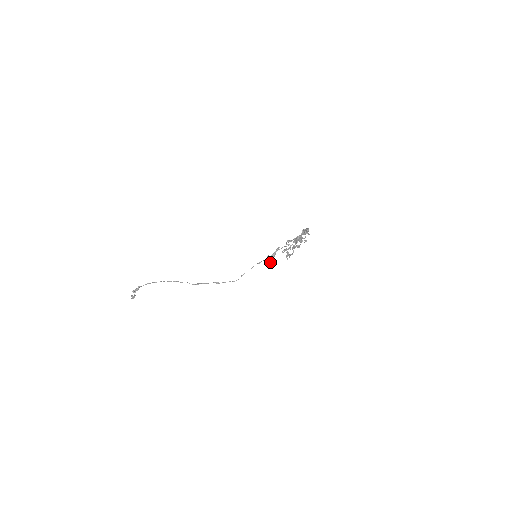
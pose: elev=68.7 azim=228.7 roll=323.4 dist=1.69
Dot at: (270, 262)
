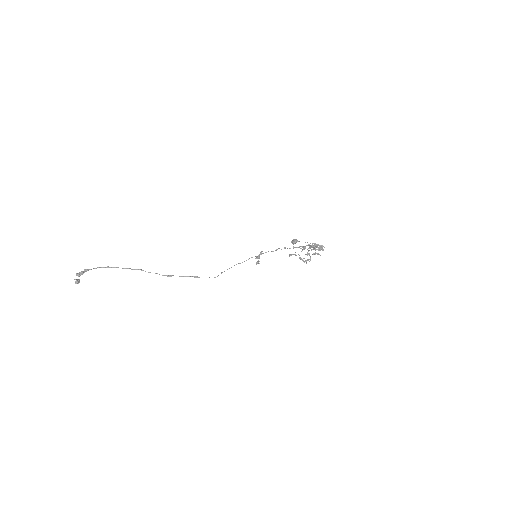
Dot at: (256, 264)
